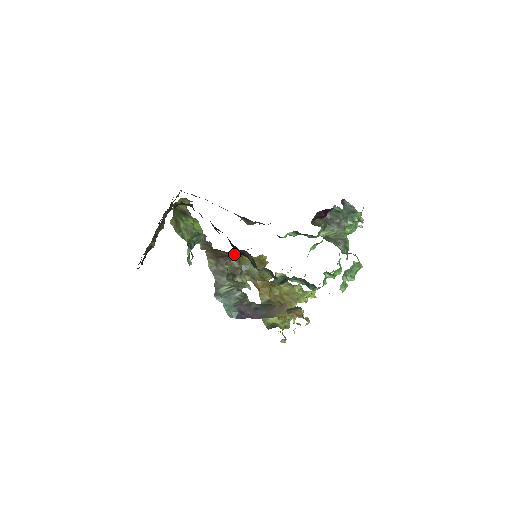
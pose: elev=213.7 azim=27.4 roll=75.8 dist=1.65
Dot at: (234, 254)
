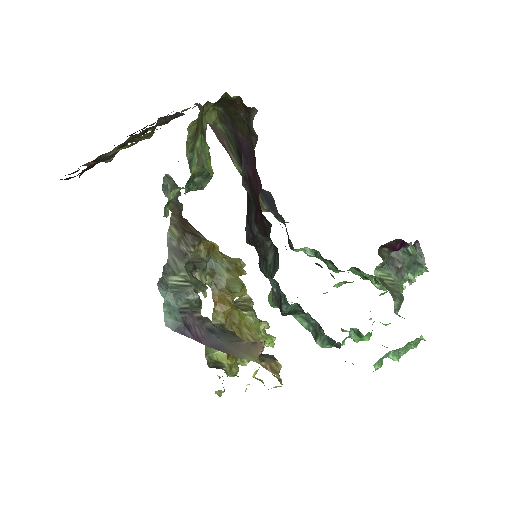
Dot at: (205, 238)
